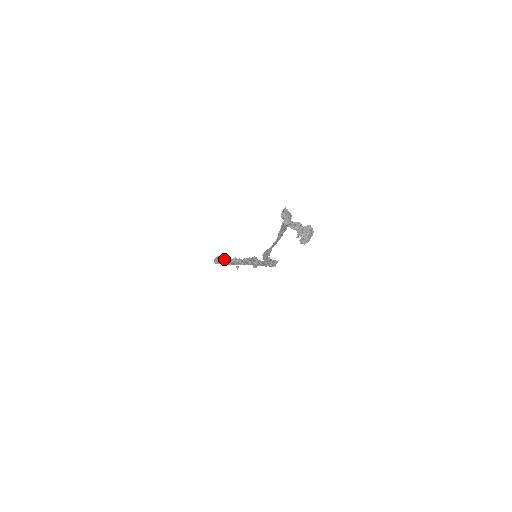
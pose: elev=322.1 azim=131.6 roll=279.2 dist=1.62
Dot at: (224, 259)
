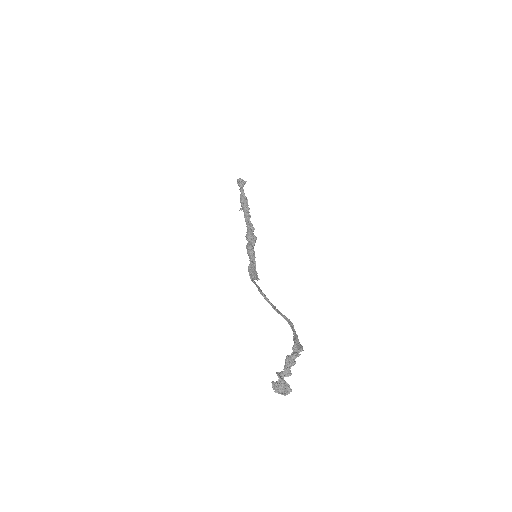
Dot at: occluded
